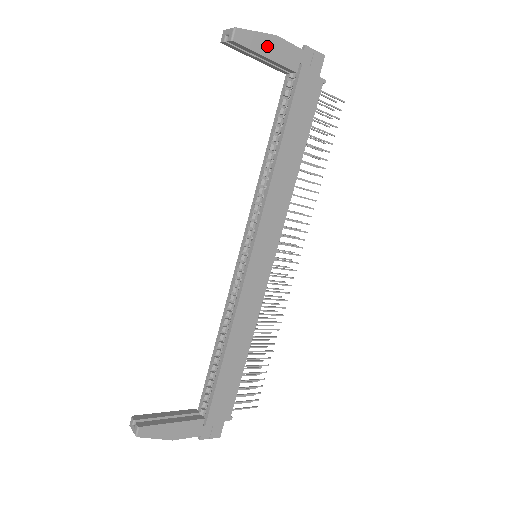
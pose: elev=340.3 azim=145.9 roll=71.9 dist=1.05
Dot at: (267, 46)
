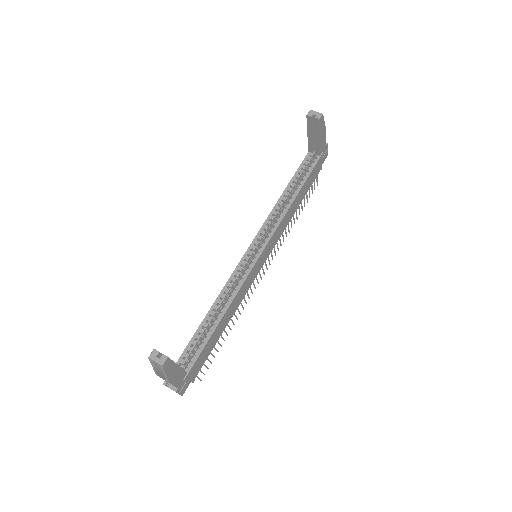
Dot at: (322, 133)
